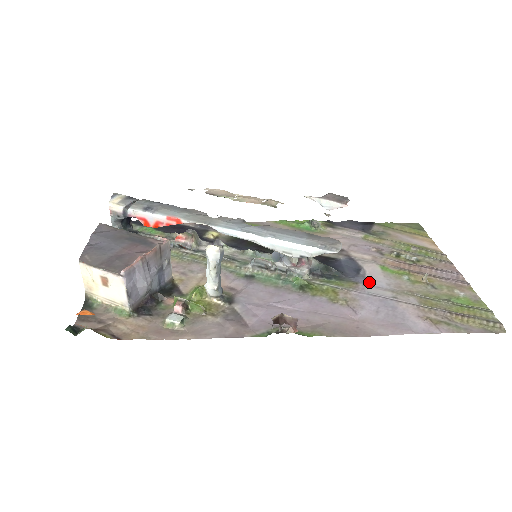
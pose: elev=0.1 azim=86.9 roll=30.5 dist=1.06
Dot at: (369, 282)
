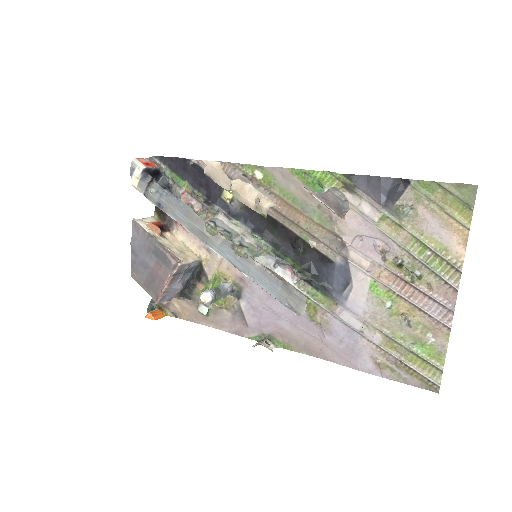
Dot at: (348, 305)
